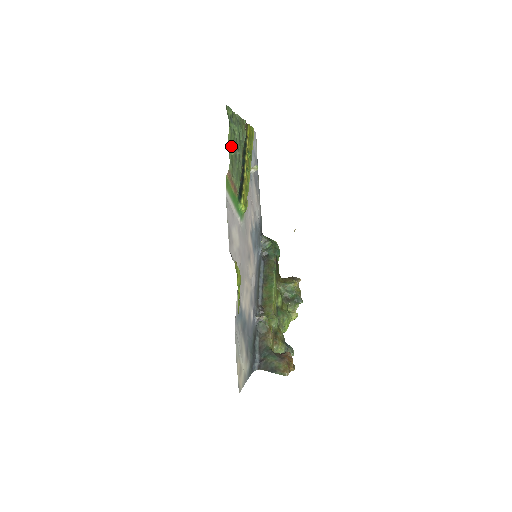
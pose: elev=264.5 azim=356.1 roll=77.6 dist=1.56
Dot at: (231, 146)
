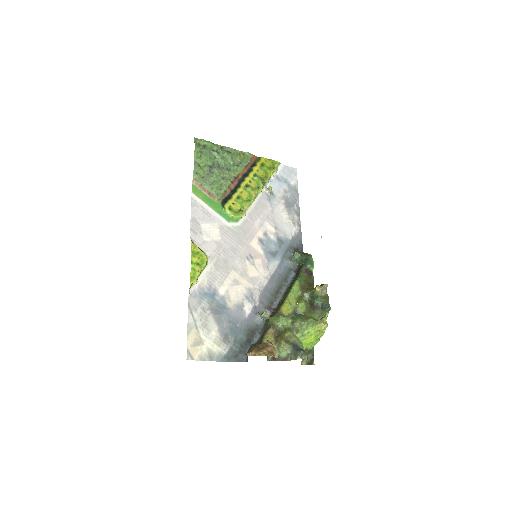
Dot at: (201, 164)
